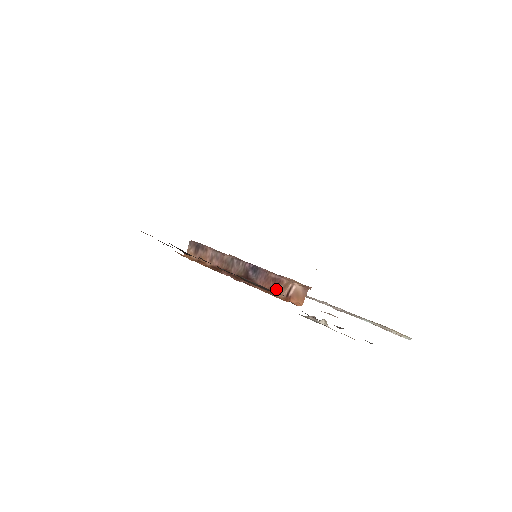
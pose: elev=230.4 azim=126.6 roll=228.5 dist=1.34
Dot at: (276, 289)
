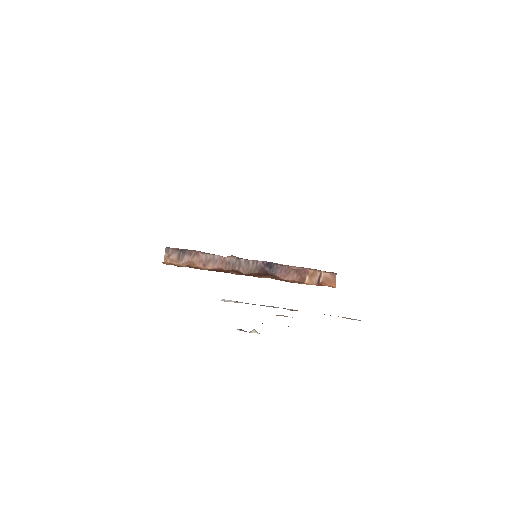
Dot at: (303, 279)
